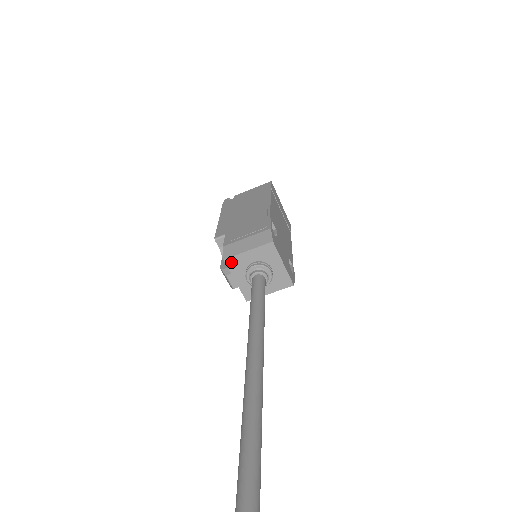
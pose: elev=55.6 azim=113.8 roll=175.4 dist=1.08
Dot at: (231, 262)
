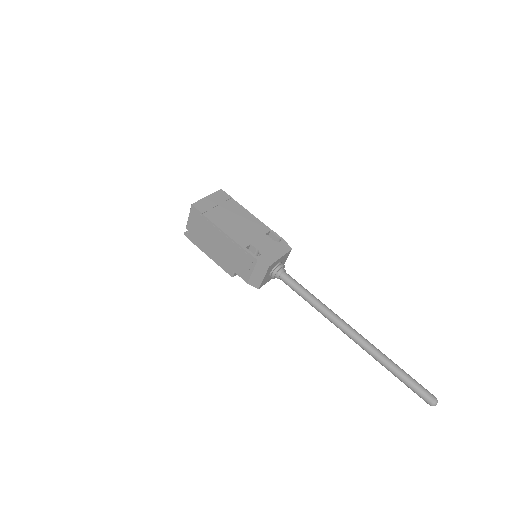
Dot at: (262, 285)
